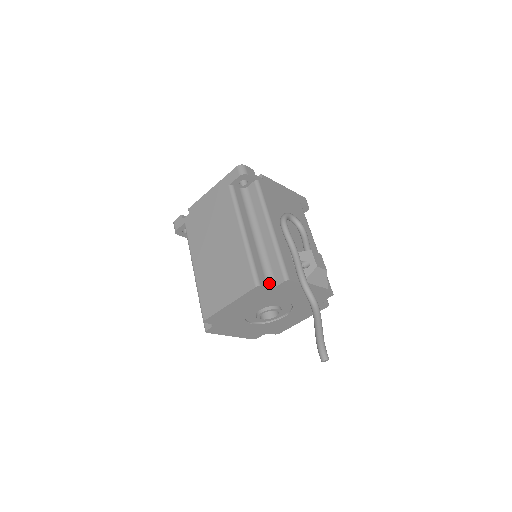
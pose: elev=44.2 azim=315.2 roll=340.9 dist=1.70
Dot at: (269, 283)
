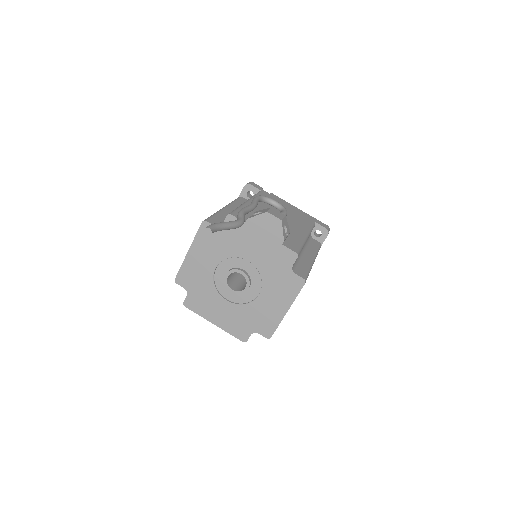
Dot at: occluded
